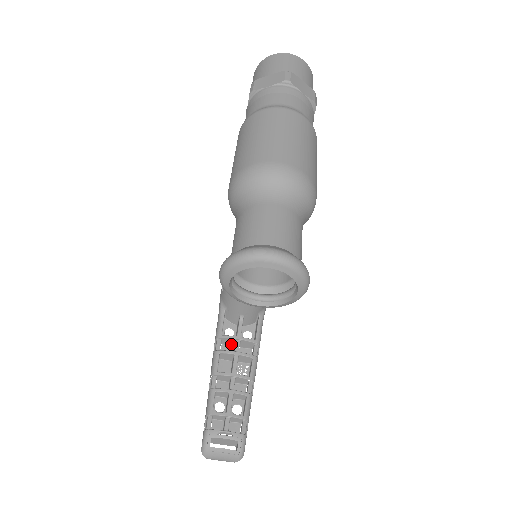
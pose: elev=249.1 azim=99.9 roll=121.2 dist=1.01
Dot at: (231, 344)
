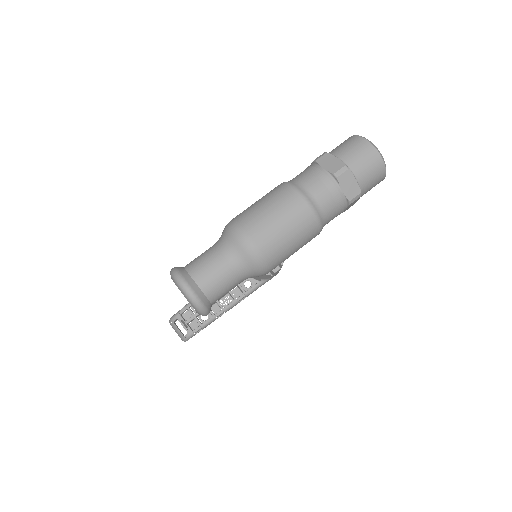
Dot at: occluded
